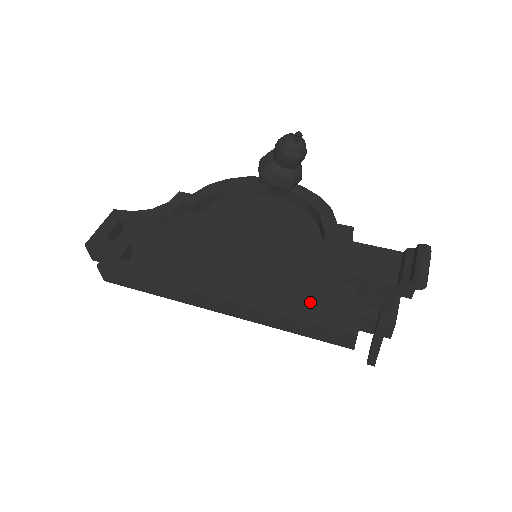
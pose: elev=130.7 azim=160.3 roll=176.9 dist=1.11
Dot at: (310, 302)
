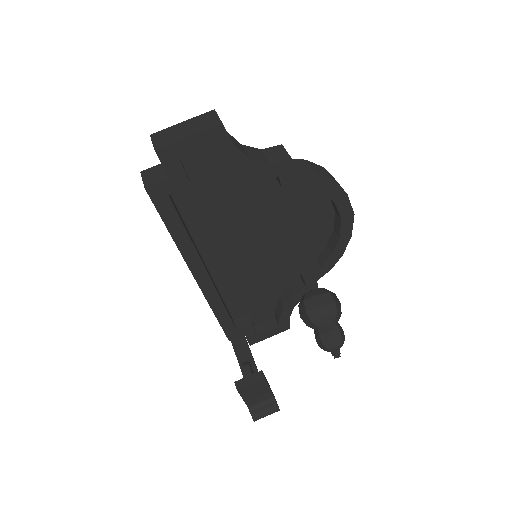
Dot at: (239, 301)
